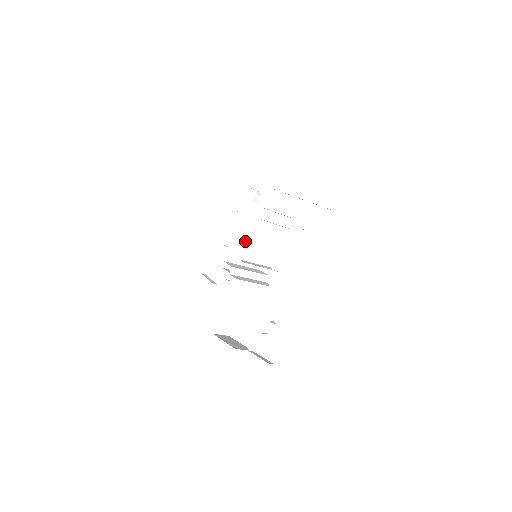
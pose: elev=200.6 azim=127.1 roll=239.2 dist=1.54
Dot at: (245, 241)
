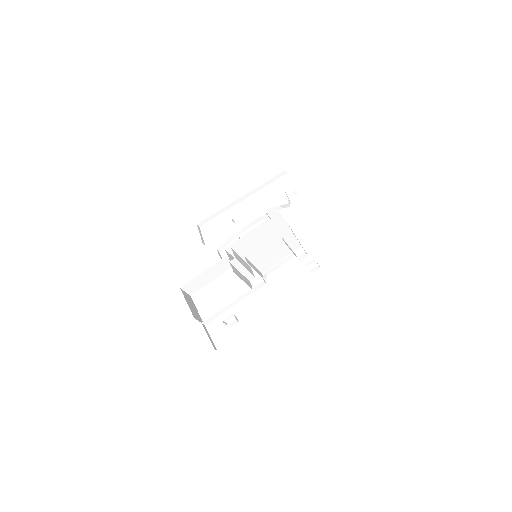
Dot at: (259, 246)
